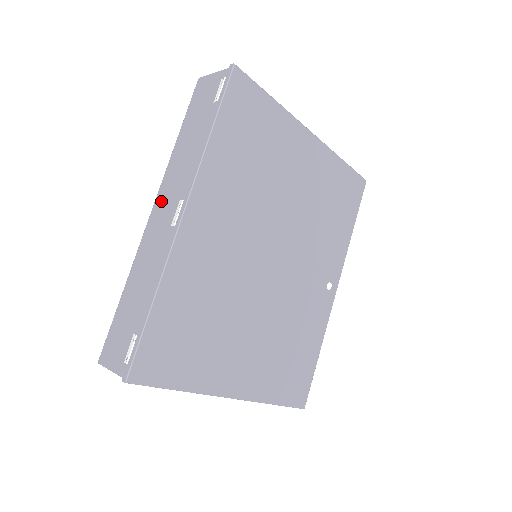
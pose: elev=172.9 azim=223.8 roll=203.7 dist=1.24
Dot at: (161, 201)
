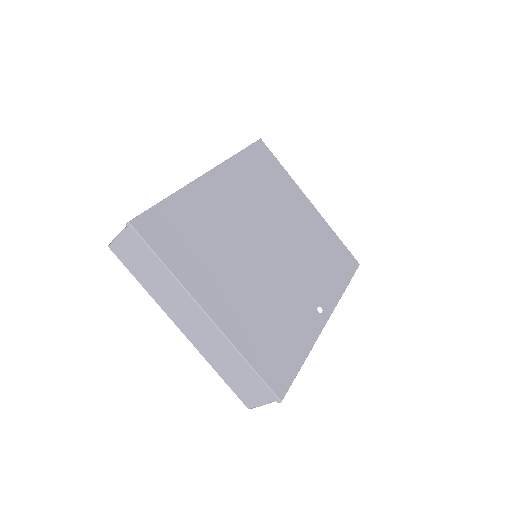
Dot at: occluded
